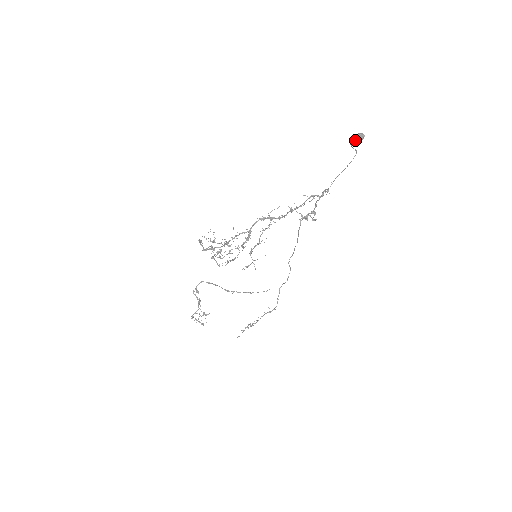
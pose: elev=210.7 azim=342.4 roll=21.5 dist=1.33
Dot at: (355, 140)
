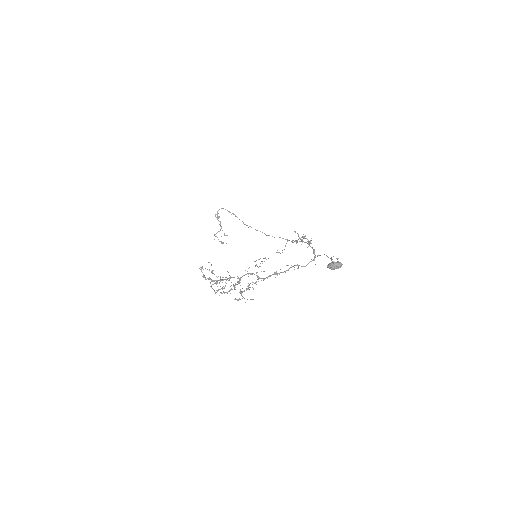
Dot at: (331, 268)
